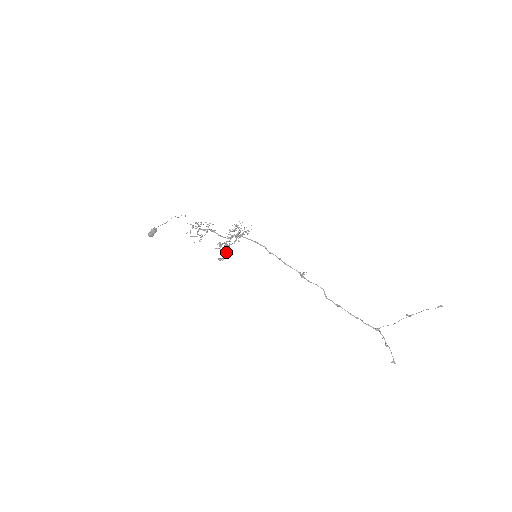
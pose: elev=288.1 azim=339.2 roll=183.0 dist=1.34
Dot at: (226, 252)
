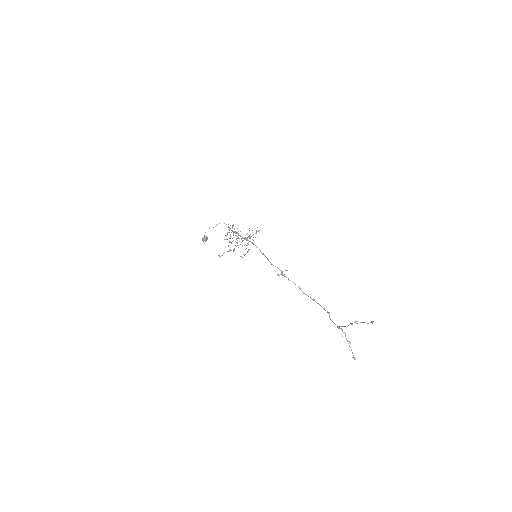
Dot at: occluded
